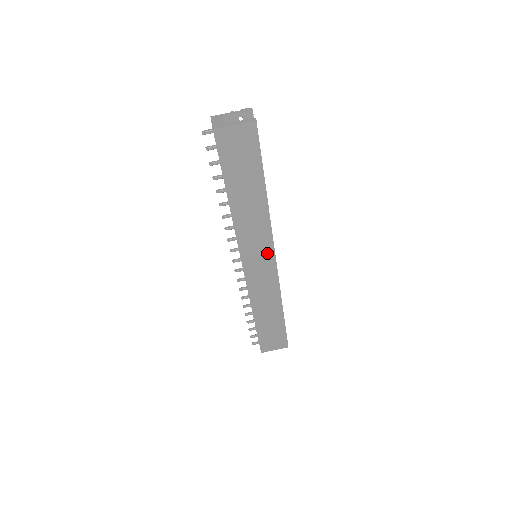
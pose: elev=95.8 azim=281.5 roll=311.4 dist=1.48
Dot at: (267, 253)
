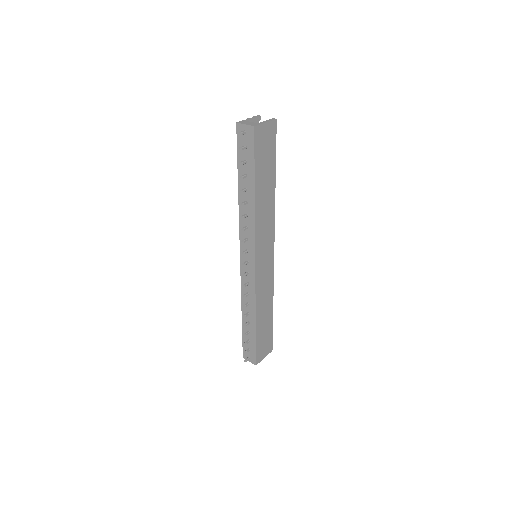
Dot at: (270, 247)
